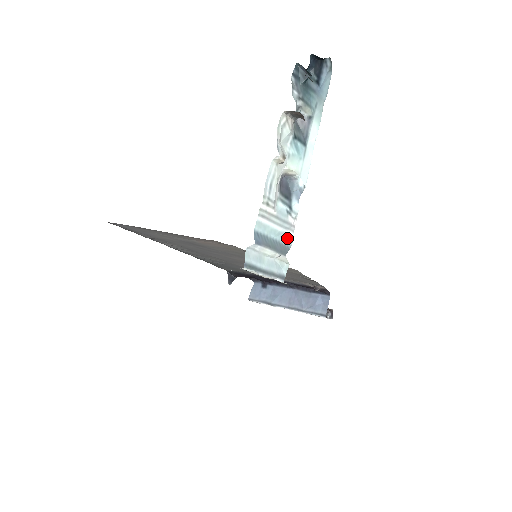
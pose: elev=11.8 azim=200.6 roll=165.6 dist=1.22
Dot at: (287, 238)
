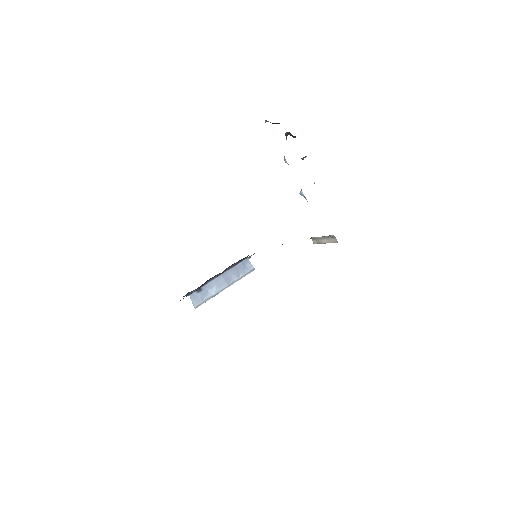
Dot at: occluded
